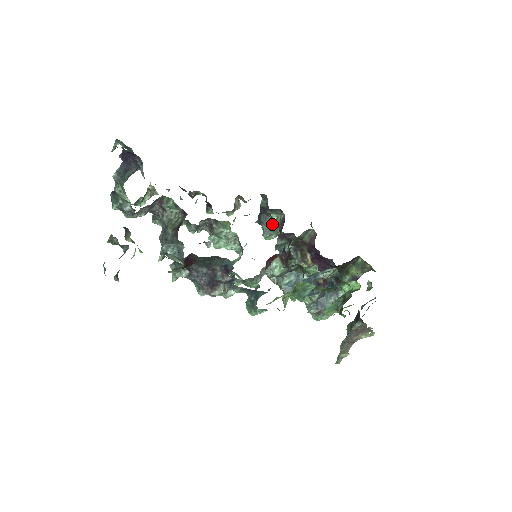
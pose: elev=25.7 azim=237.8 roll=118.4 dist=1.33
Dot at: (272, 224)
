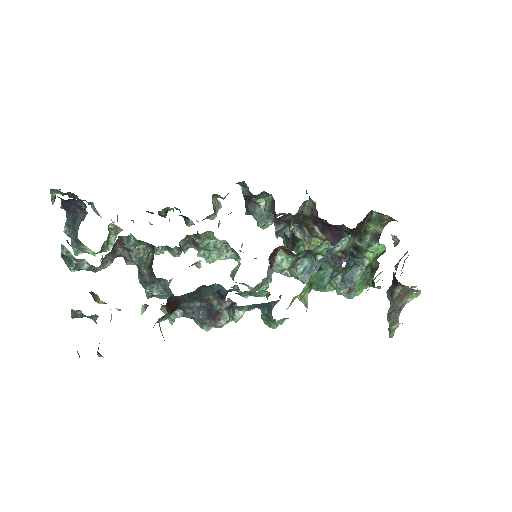
Dot at: (263, 210)
